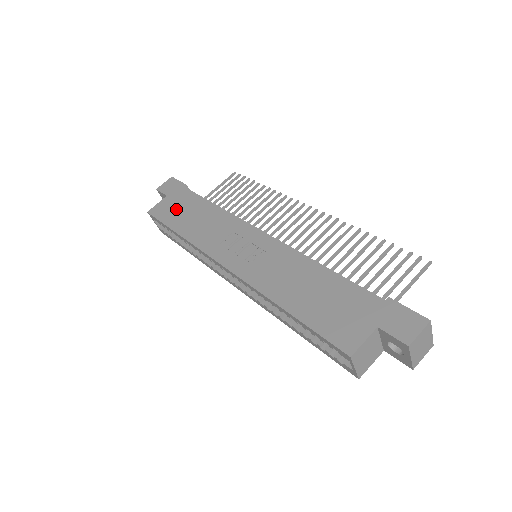
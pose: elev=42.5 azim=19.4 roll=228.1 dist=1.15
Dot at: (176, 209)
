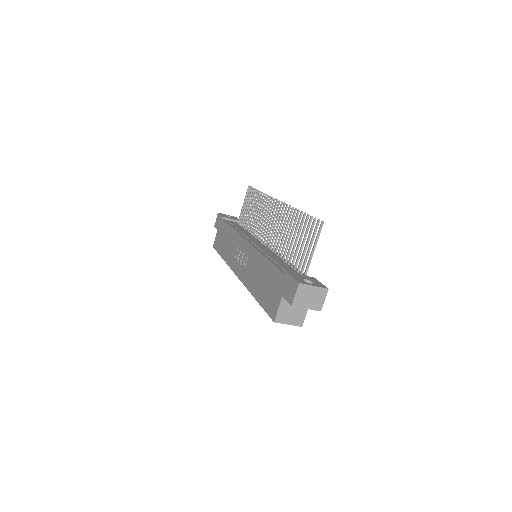
Dot at: (221, 239)
